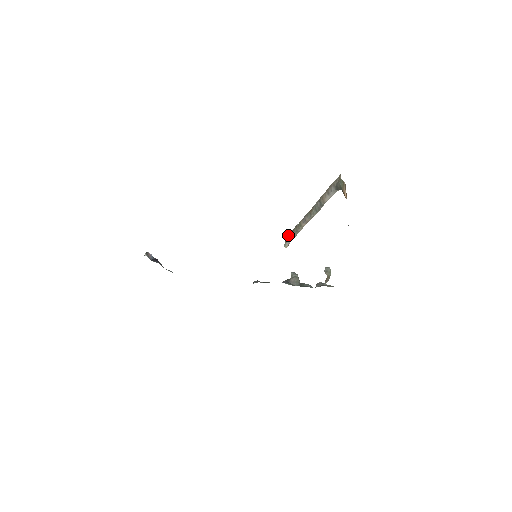
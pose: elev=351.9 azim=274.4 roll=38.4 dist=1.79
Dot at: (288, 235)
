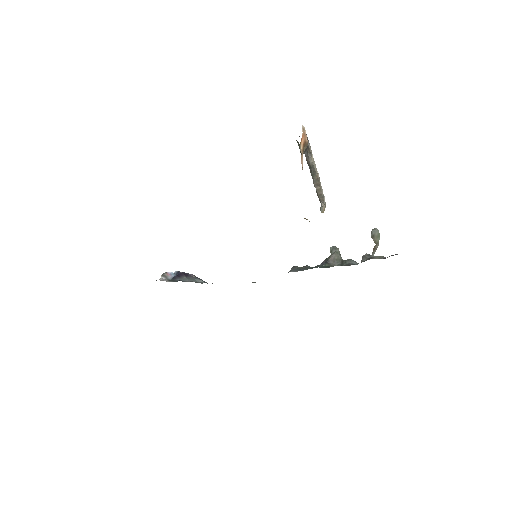
Dot at: occluded
